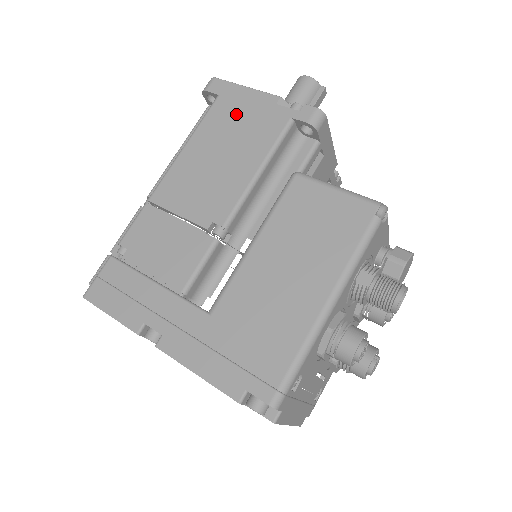
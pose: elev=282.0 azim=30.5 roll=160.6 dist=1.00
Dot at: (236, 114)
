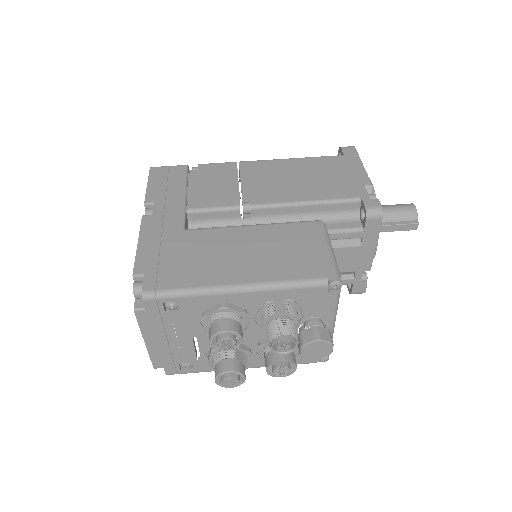
Dot at: (338, 170)
